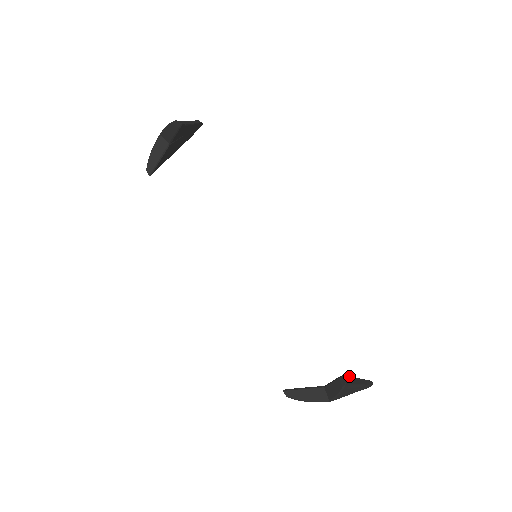
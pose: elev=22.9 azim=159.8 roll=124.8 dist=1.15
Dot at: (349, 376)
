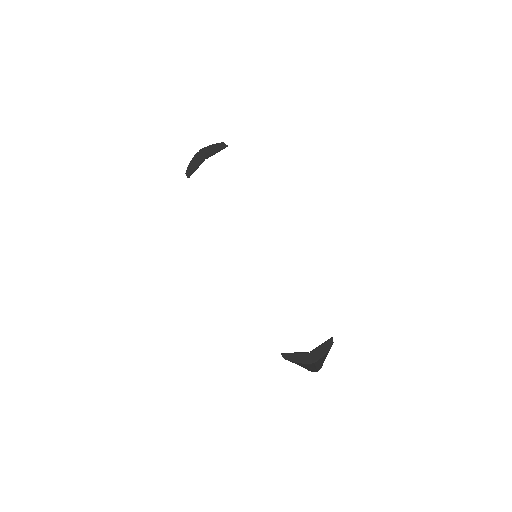
Dot at: occluded
